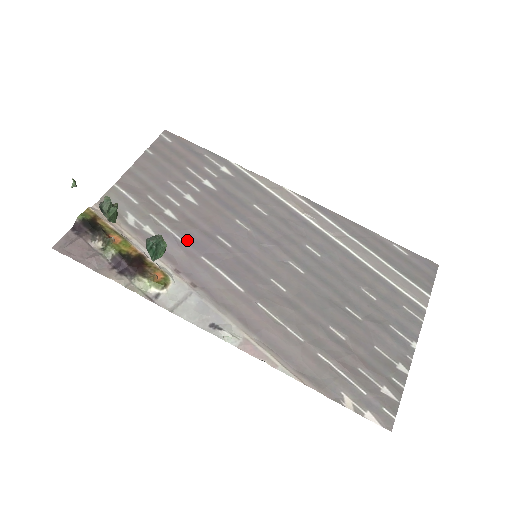
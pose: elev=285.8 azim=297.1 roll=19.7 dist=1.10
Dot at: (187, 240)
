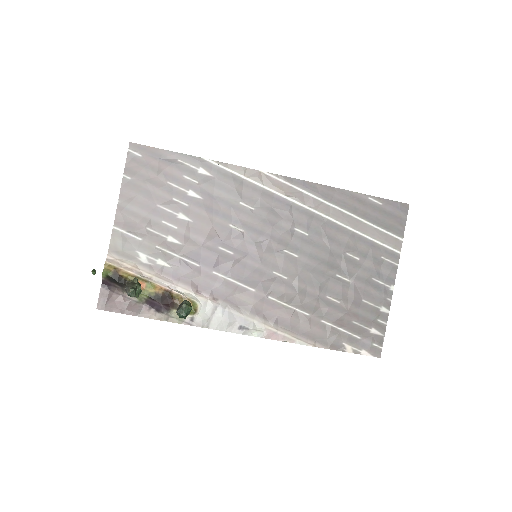
Dot at: (196, 260)
